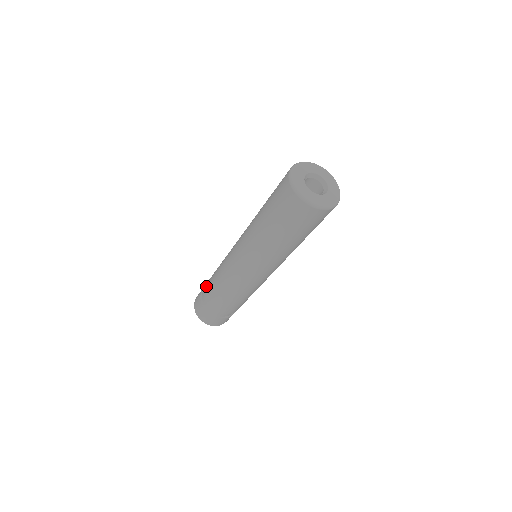
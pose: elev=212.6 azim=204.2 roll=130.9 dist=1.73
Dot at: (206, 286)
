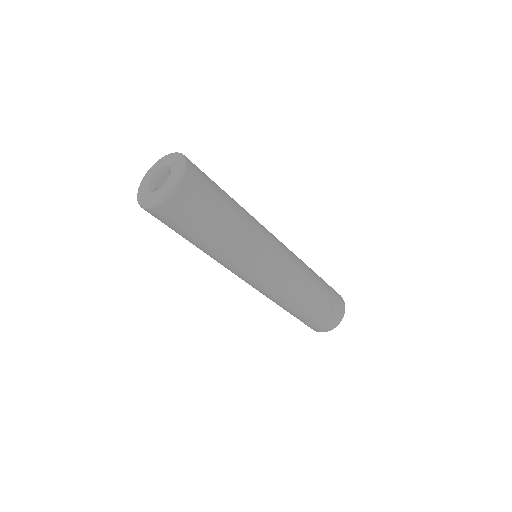
Dot at: occluded
